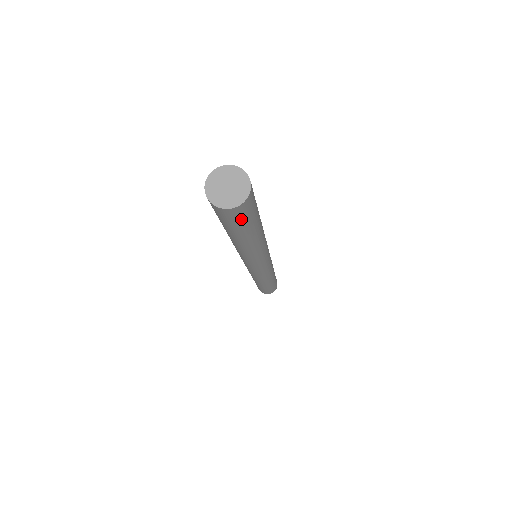
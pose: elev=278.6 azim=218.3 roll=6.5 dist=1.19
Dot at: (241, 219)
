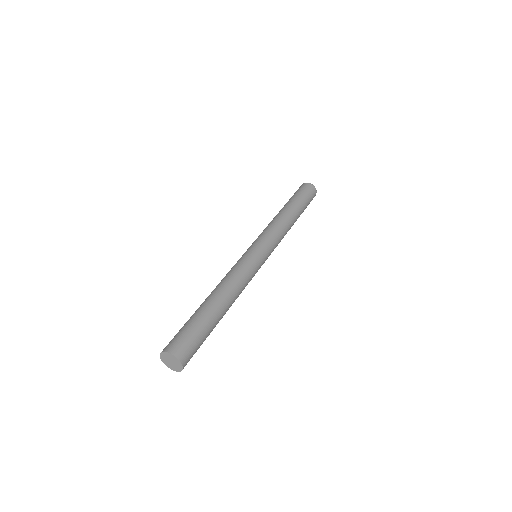
Dot at: occluded
